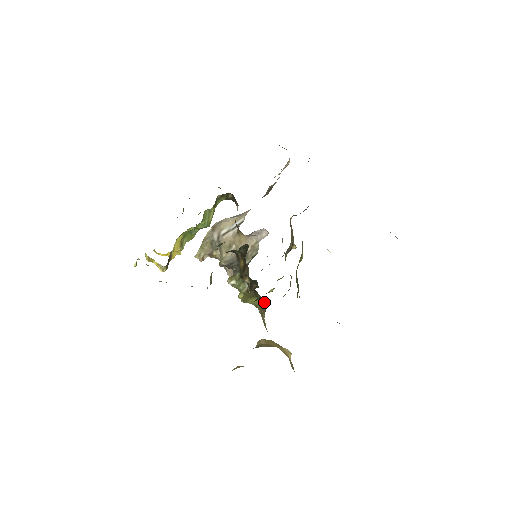
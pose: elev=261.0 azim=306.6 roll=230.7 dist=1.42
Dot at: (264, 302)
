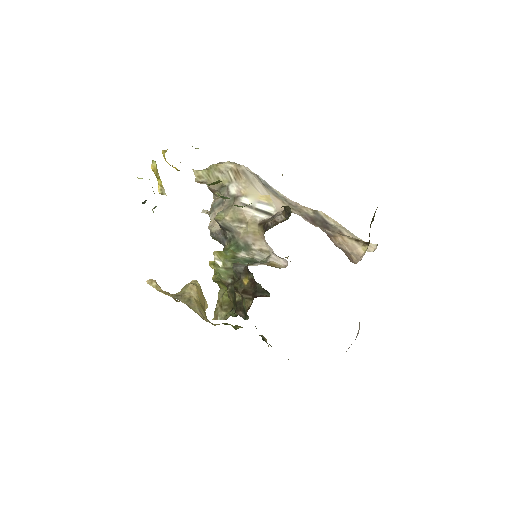
Dot at: (232, 306)
